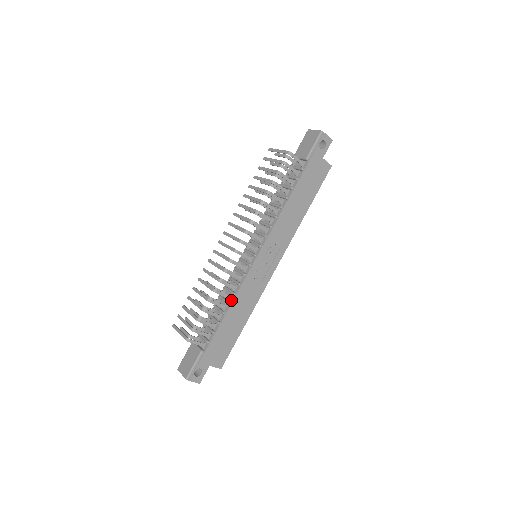
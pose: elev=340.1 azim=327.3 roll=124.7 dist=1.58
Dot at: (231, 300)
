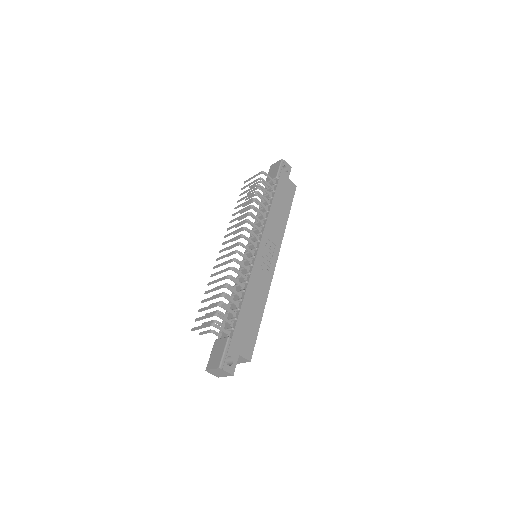
Dot at: (245, 288)
